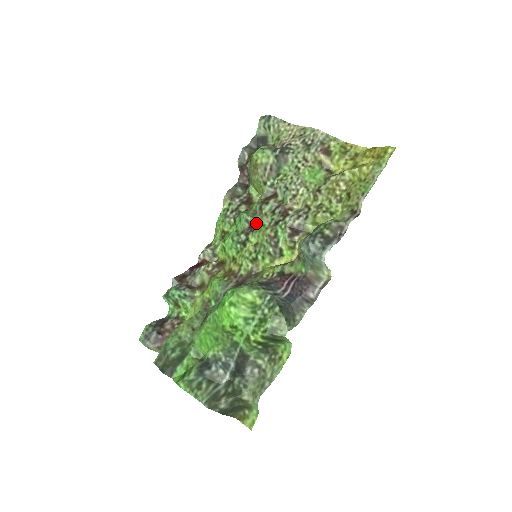
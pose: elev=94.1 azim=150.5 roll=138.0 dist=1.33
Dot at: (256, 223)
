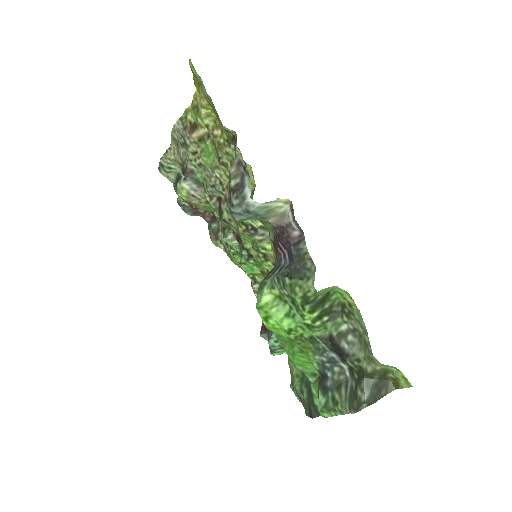
Dot at: (236, 233)
